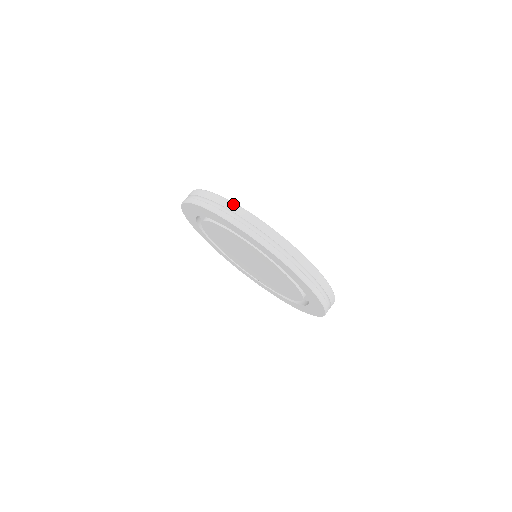
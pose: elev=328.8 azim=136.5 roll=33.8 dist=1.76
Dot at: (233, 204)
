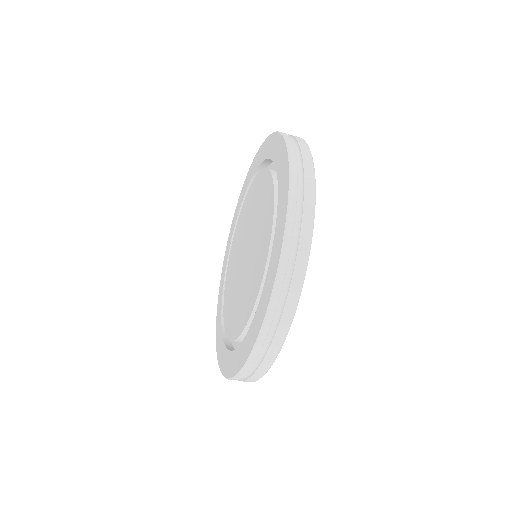
Dot at: (299, 137)
